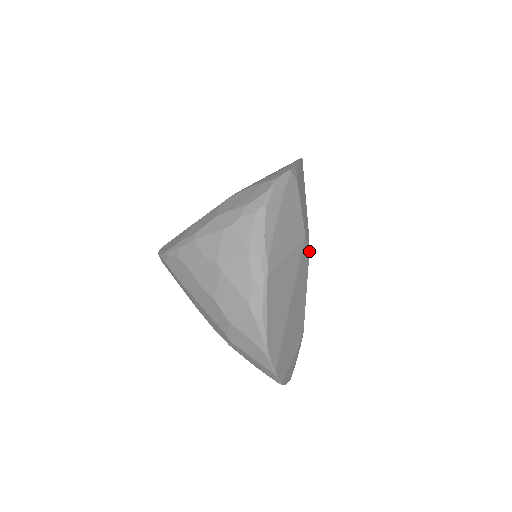
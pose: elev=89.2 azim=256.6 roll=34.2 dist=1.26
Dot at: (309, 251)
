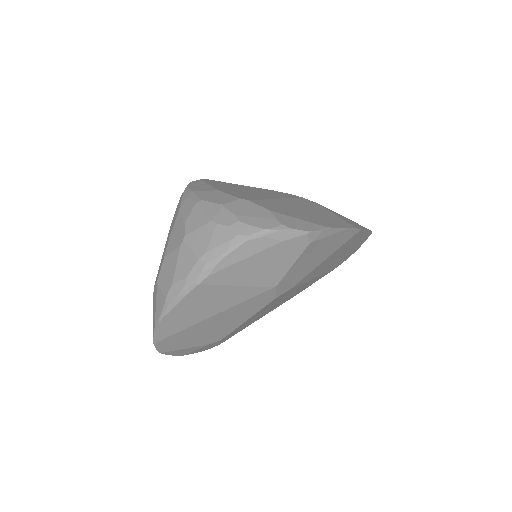
Dot at: (275, 298)
